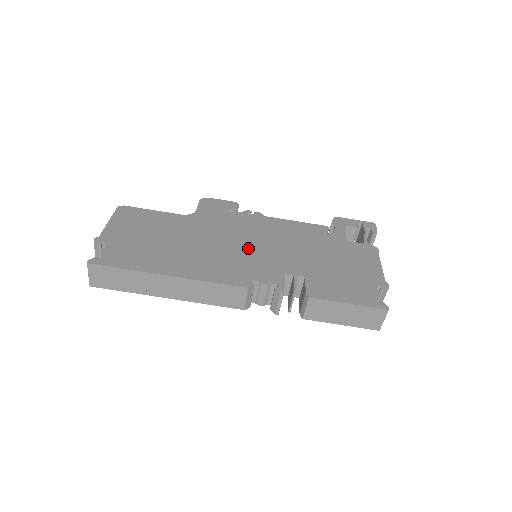
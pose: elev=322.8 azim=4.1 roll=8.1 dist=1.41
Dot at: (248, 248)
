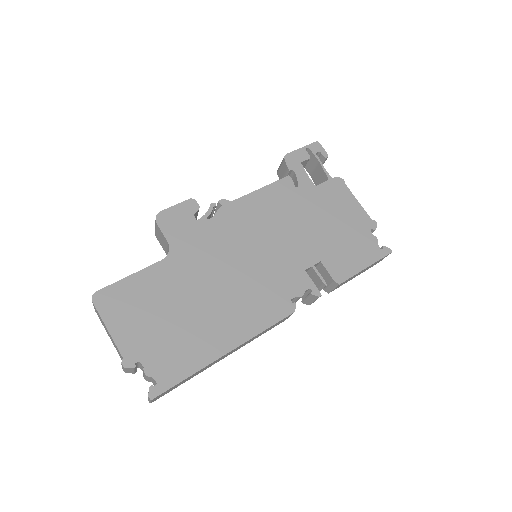
Dot at: (256, 261)
